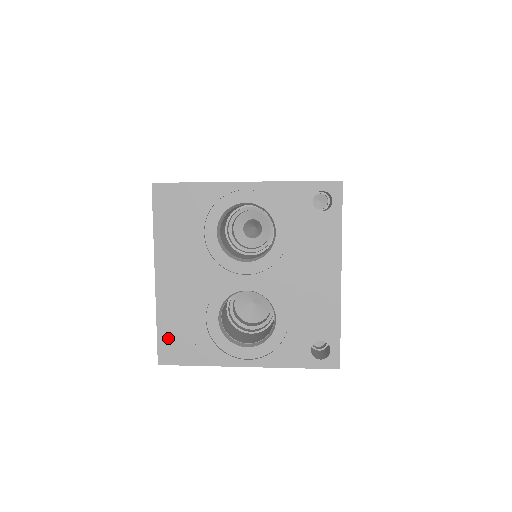
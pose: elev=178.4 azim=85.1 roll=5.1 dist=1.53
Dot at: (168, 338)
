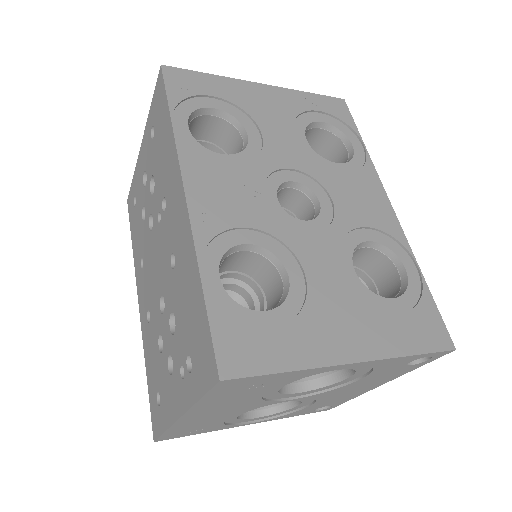
Dot at: (174, 433)
